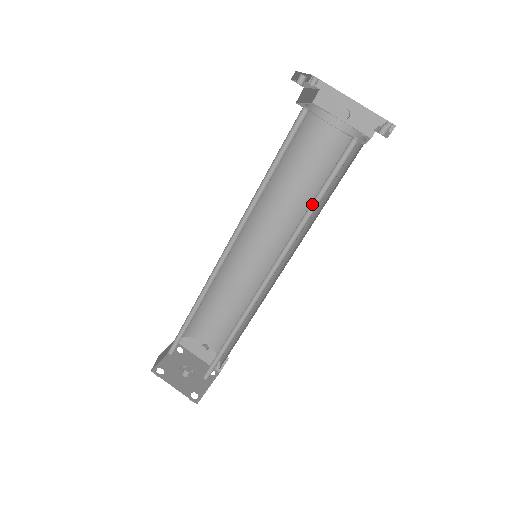
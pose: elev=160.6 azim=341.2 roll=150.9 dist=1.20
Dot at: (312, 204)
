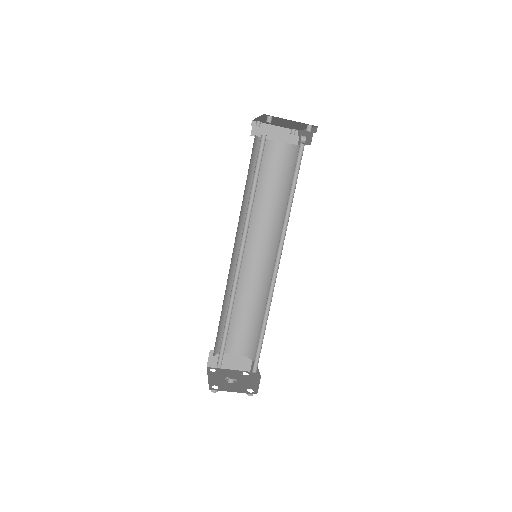
Dot at: (255, 191)
